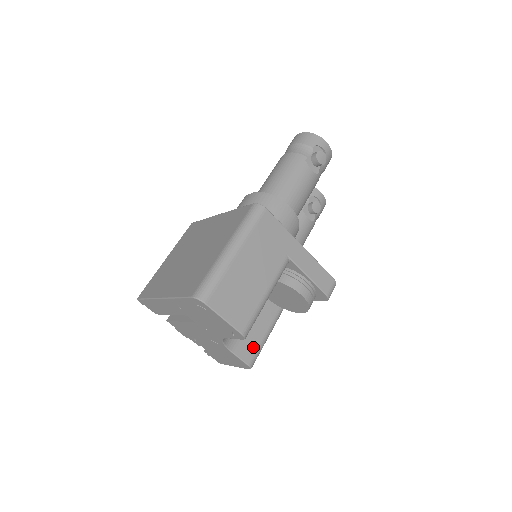
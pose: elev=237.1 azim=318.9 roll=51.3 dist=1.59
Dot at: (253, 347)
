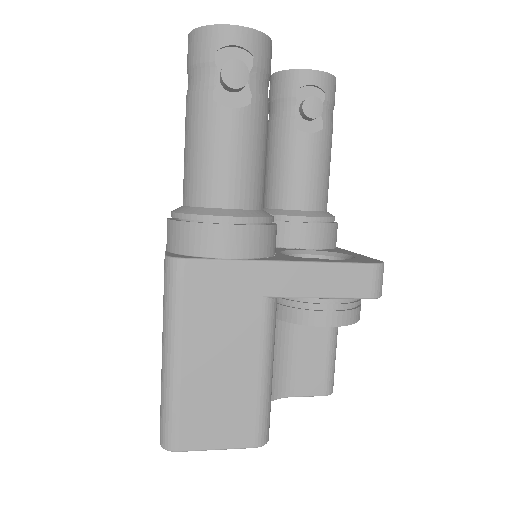
Dot at: (318, 372)
